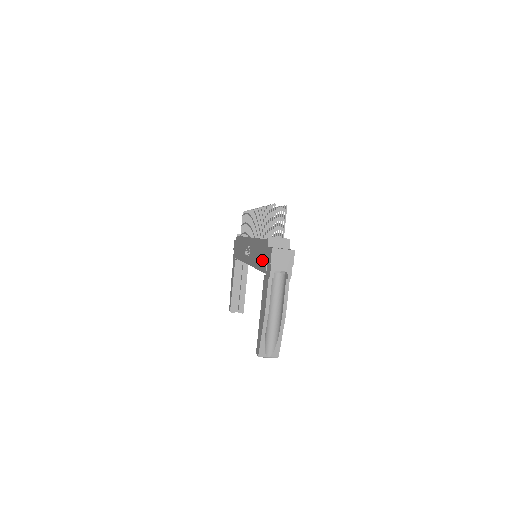
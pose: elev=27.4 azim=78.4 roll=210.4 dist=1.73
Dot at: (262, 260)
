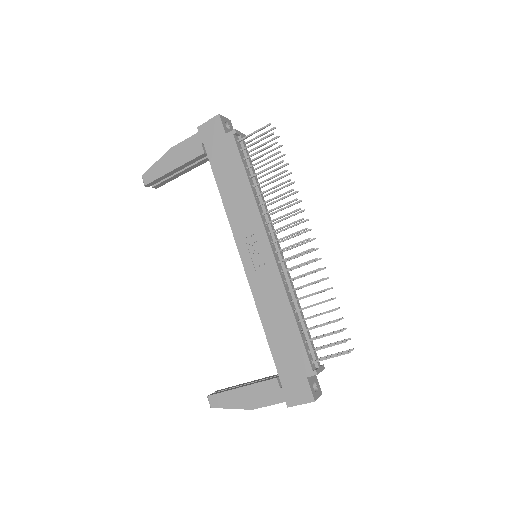
Dot at: (286, 362)
